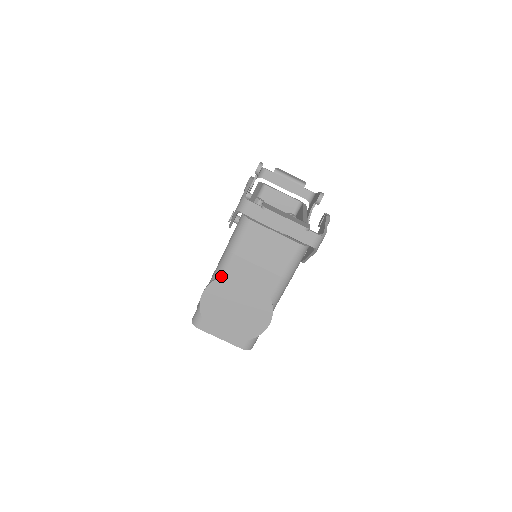
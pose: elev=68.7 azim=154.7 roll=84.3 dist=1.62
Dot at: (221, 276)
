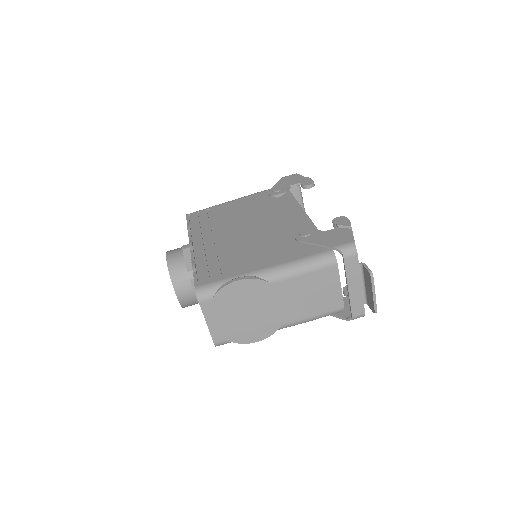
Dot at: (268, 281)
